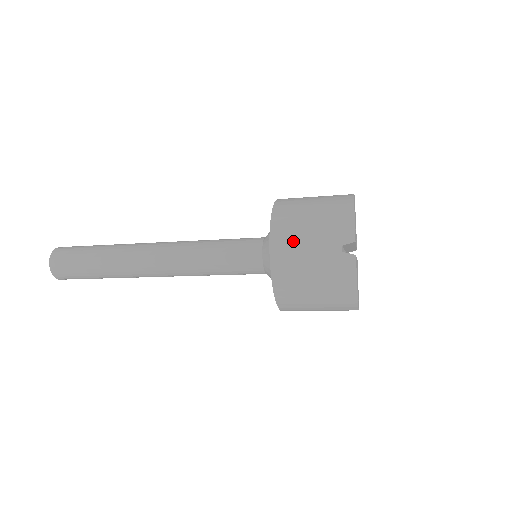
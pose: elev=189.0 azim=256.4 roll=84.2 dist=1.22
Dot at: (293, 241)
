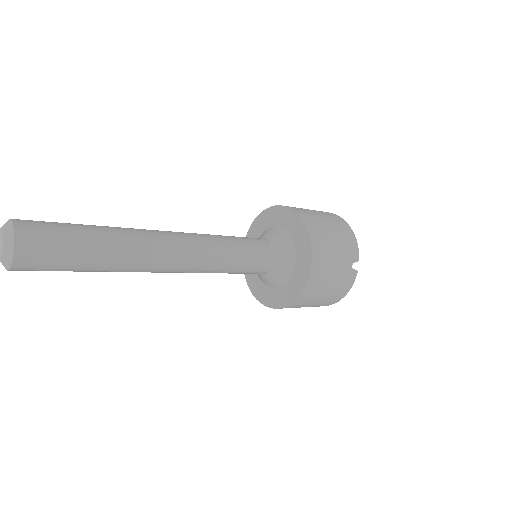
Dot at: (327, 257)
